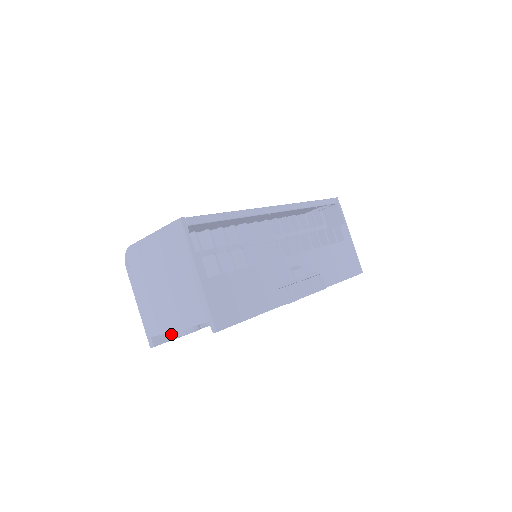
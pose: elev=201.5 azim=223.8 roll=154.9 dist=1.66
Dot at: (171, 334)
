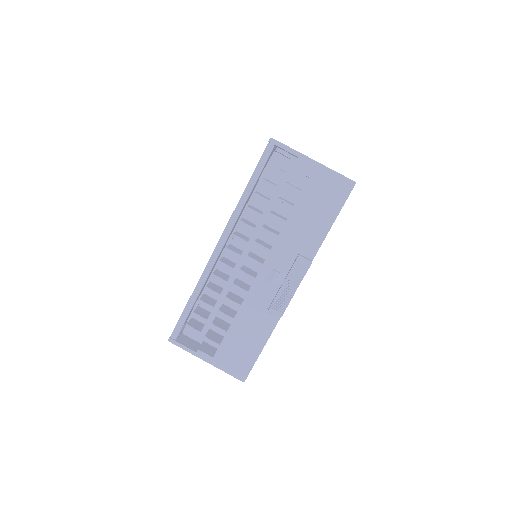
Dot at: occluded
